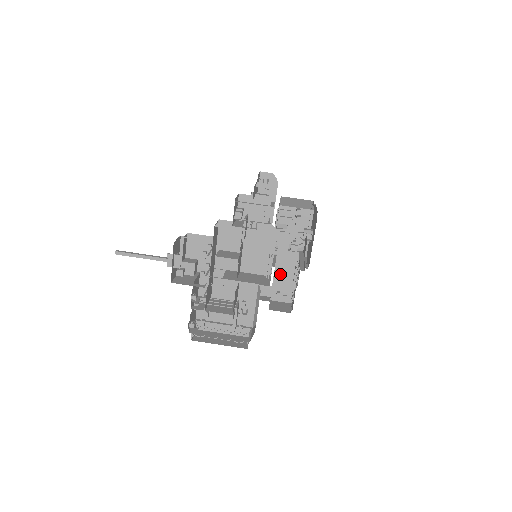
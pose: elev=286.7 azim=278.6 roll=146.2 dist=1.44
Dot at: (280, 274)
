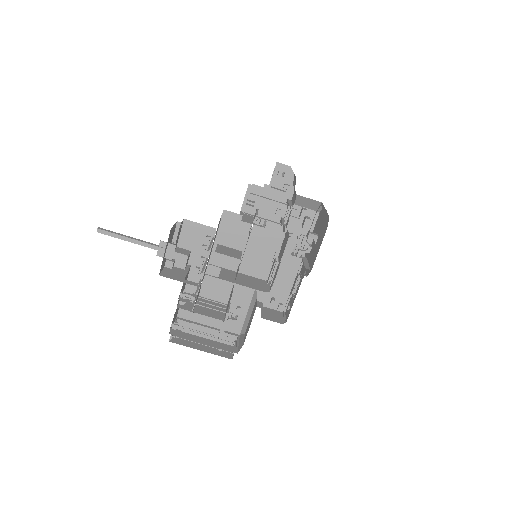
Dot at: (277, 279)
